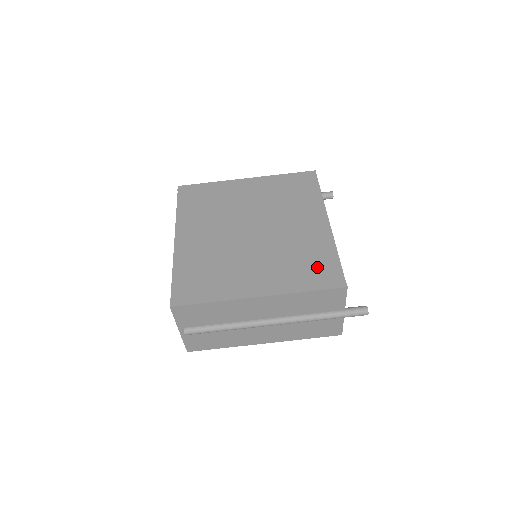
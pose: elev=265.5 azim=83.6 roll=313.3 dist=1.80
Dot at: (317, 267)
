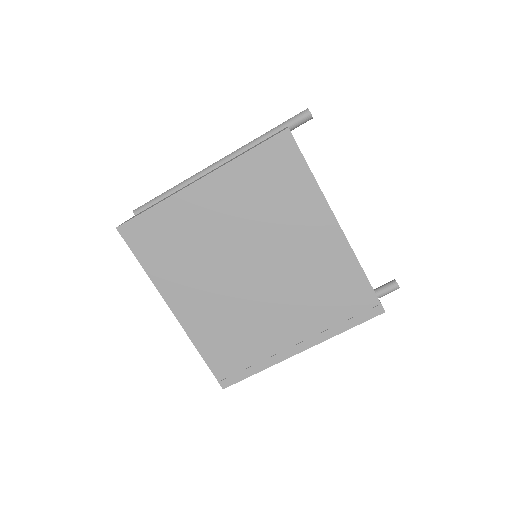
Dot at: (347, 298)
